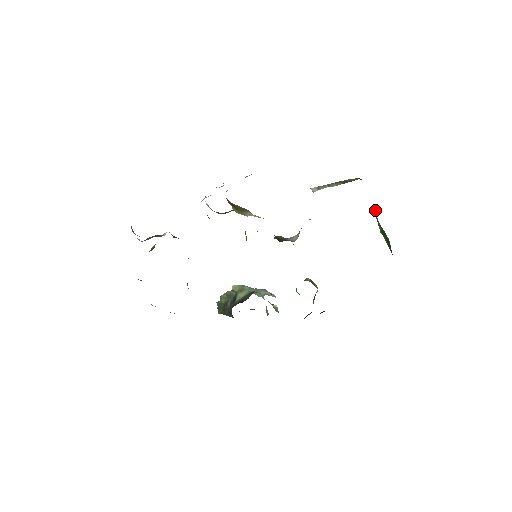
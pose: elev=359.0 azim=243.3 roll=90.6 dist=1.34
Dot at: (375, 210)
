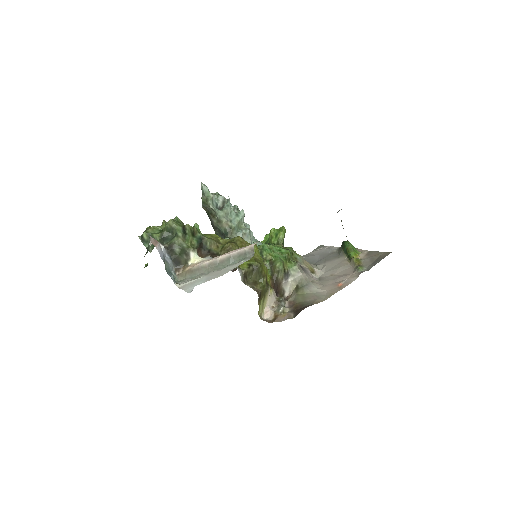
Dot at: (354, 262)
